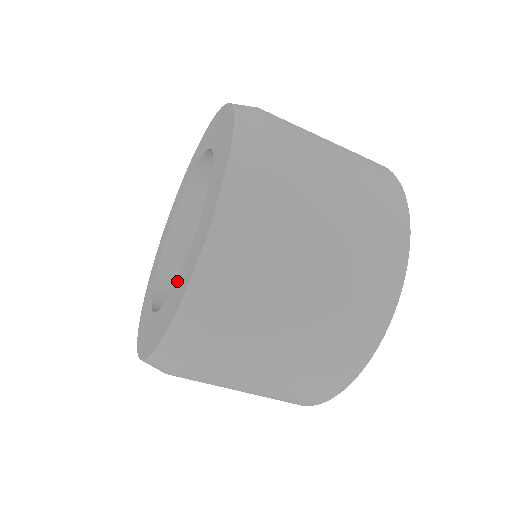
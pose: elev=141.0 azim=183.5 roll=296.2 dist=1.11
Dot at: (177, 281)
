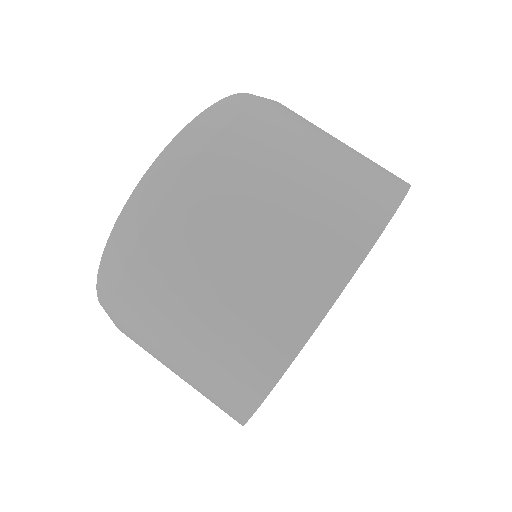
Dot at: occluded
